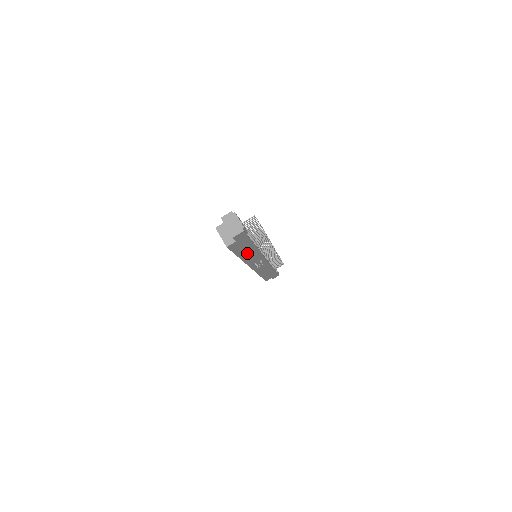
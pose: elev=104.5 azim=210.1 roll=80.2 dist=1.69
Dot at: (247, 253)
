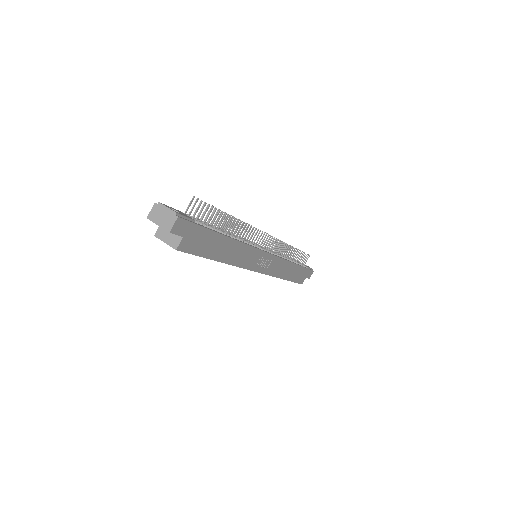
Dot at: (225, 251)
